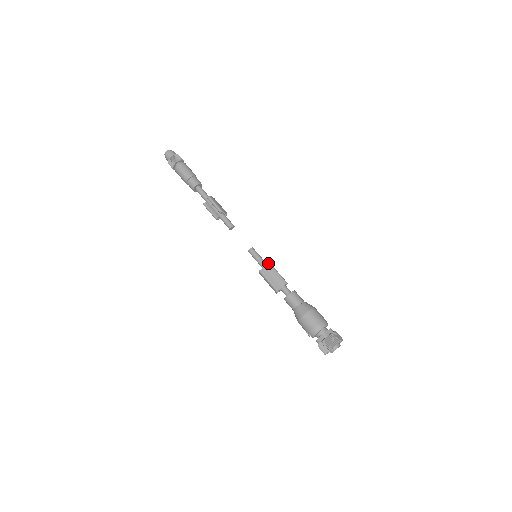
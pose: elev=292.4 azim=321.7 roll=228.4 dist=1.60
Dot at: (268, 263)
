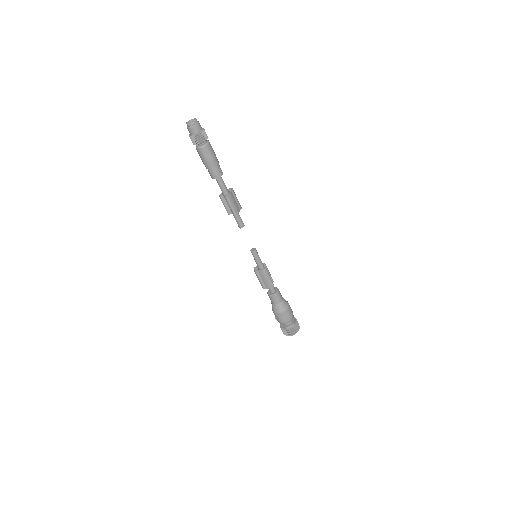
Dot at: (264, 269)
